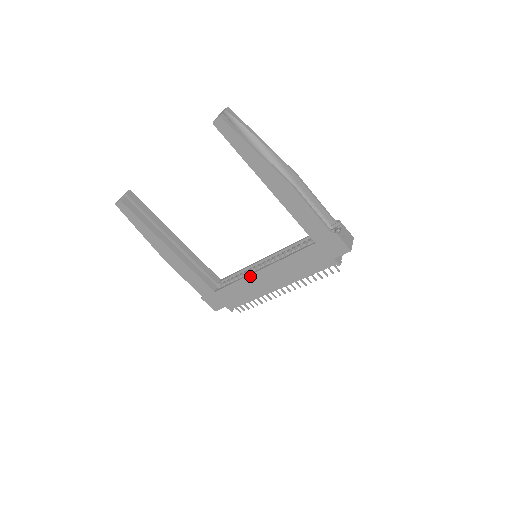
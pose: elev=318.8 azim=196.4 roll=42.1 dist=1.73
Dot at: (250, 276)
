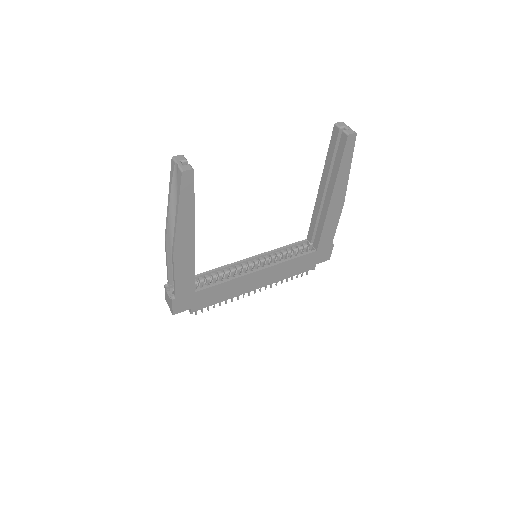
Dot at: (245, 276)
